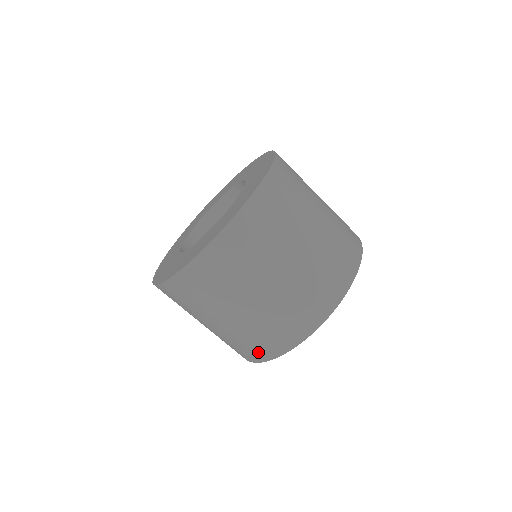
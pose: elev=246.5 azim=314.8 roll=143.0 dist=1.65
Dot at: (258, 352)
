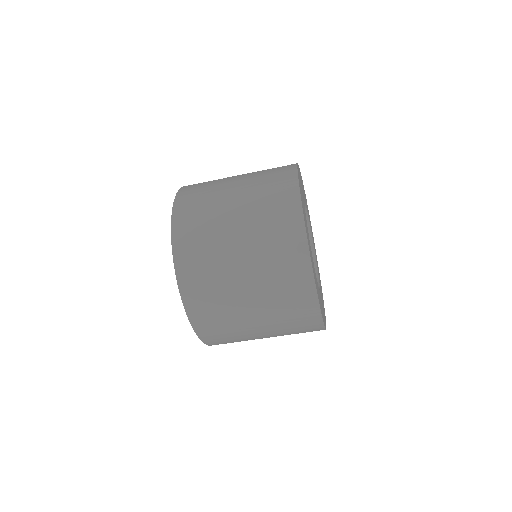
Dot at: (307, 318)
